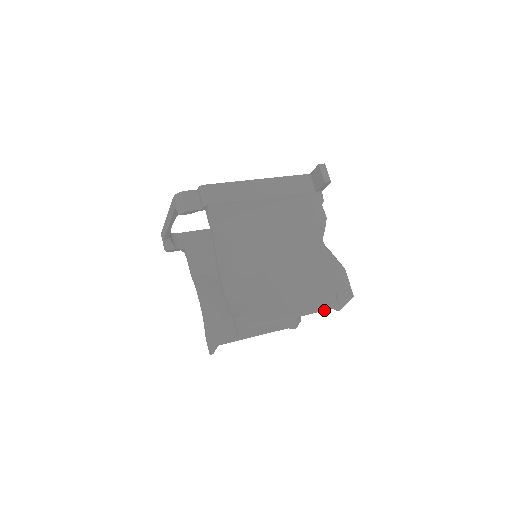
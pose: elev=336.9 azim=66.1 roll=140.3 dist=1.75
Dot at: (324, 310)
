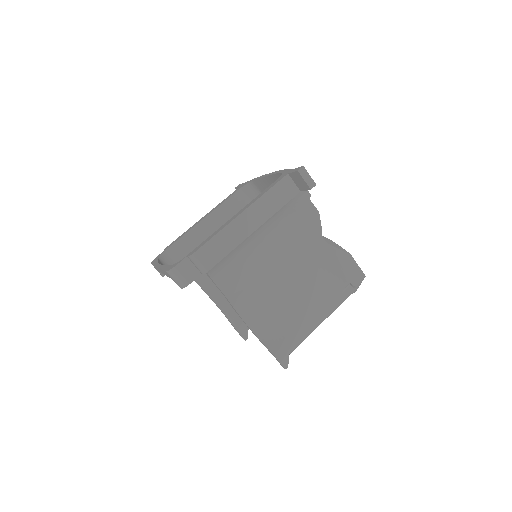
Dot at: (343, 301)
